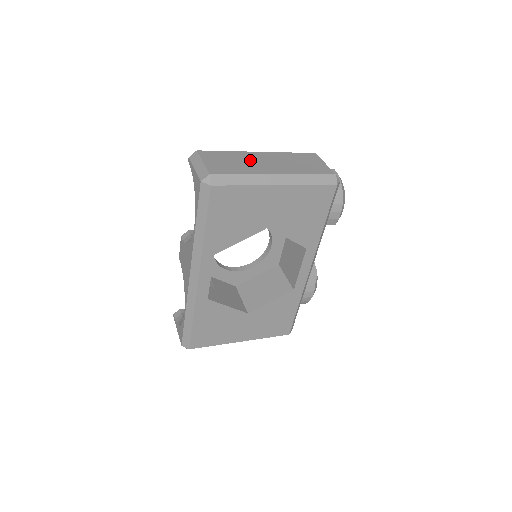
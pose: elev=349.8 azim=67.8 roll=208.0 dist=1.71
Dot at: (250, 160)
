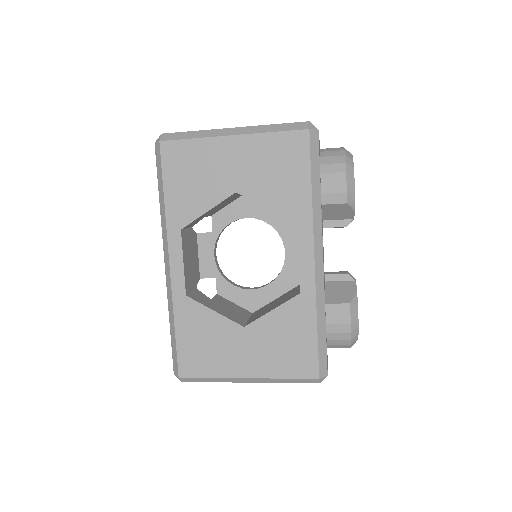
Dot at: occluded
